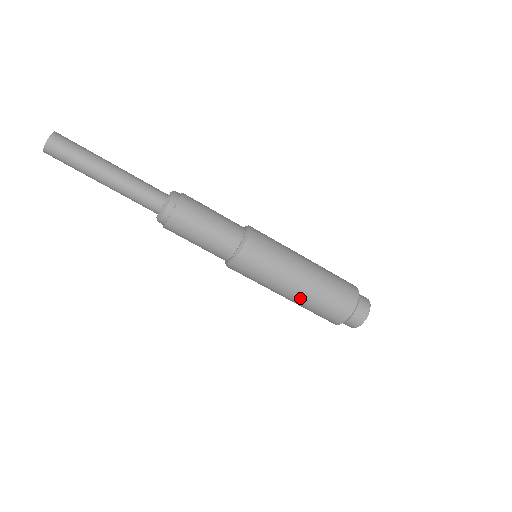
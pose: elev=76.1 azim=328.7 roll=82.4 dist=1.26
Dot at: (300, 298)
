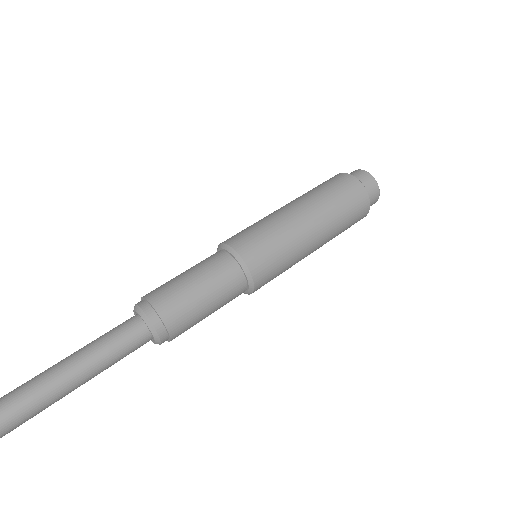
Dot at: (326, 233)
